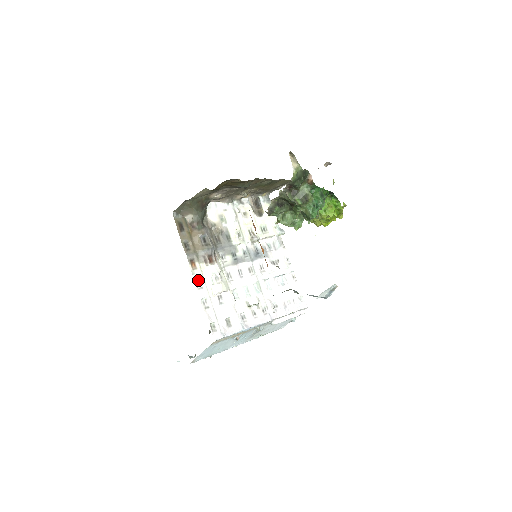
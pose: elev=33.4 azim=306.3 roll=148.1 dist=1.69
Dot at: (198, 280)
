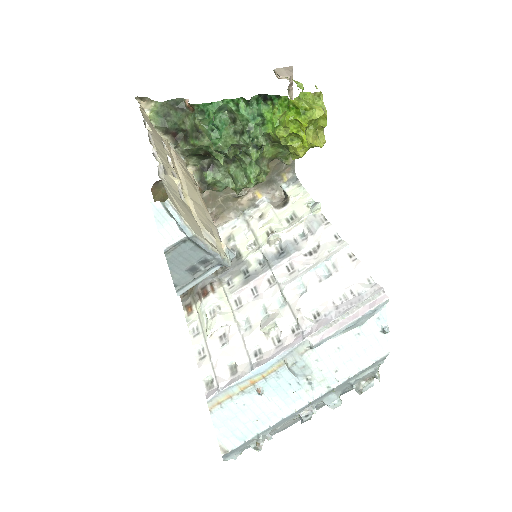
Dot at: (195, 326)
